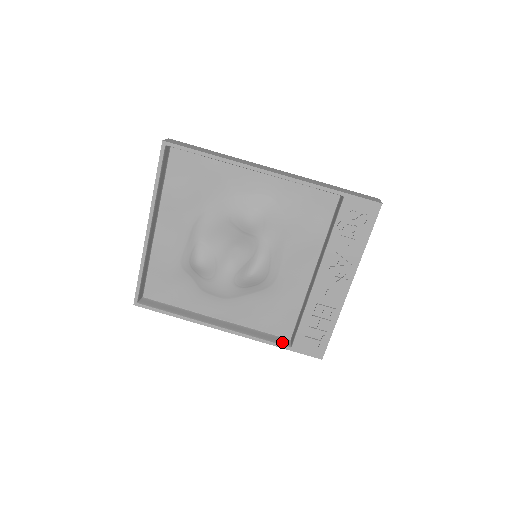
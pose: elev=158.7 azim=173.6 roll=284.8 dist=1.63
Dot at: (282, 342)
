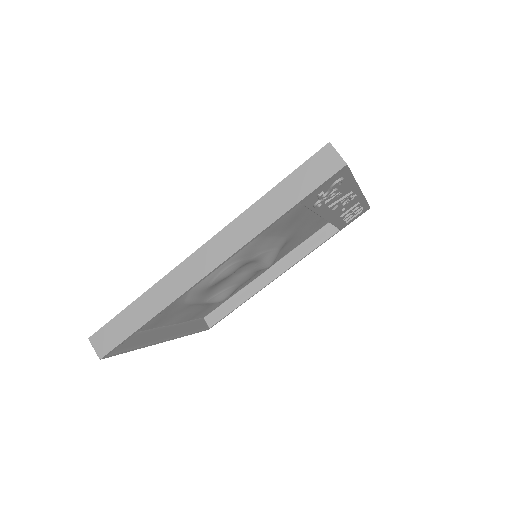
Dot at: (328, 233)
